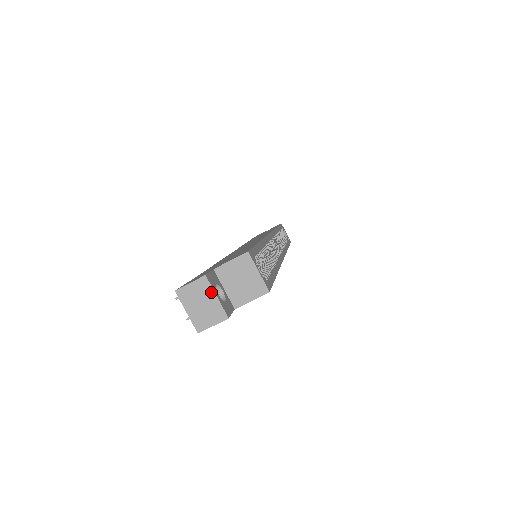
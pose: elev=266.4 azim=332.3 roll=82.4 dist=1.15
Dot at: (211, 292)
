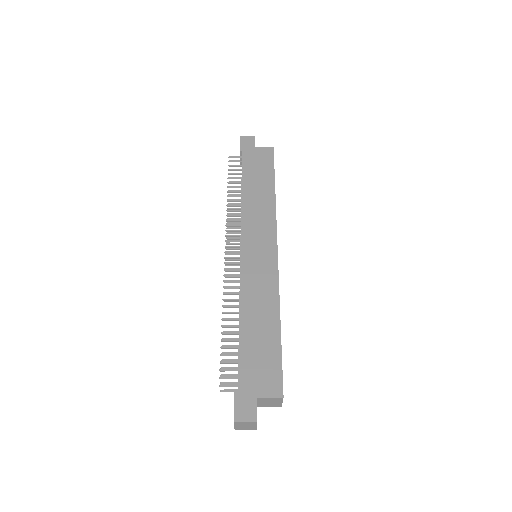
Dot at: (255, 425)
